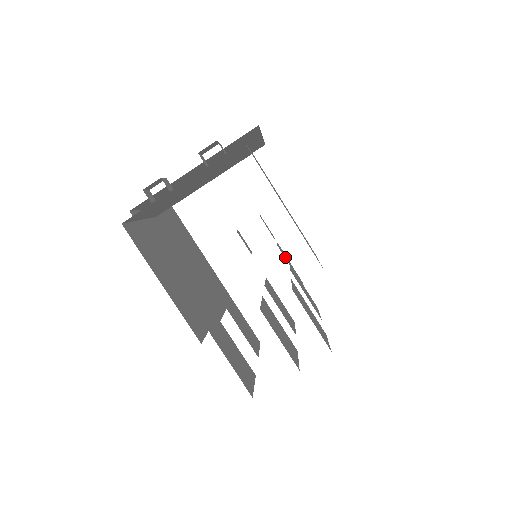
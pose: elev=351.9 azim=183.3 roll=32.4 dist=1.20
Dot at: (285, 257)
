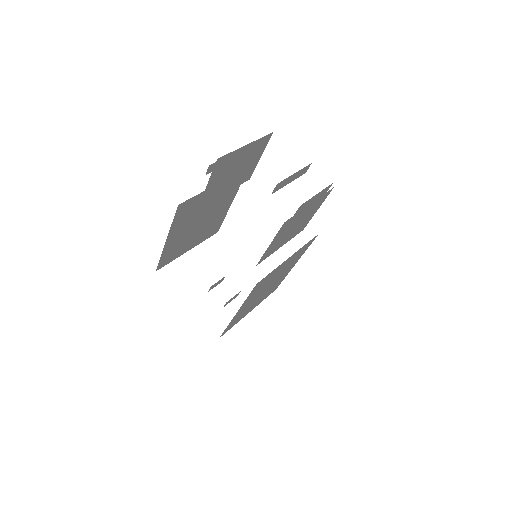
Dot at: occluded
